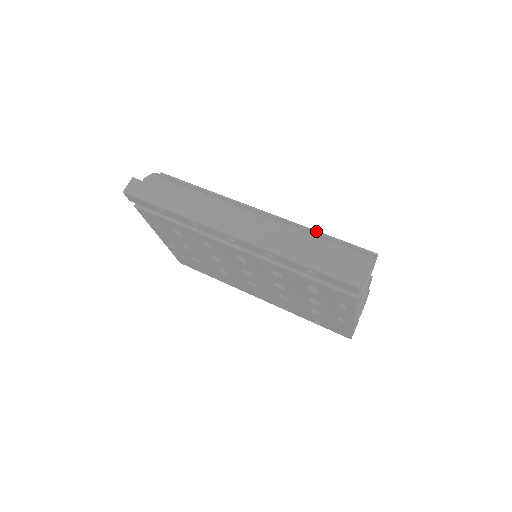
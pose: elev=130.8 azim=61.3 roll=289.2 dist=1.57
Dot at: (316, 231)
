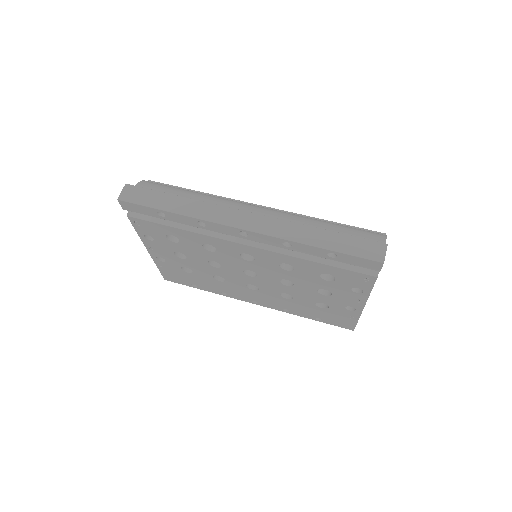
Dot at: (322, 219)
